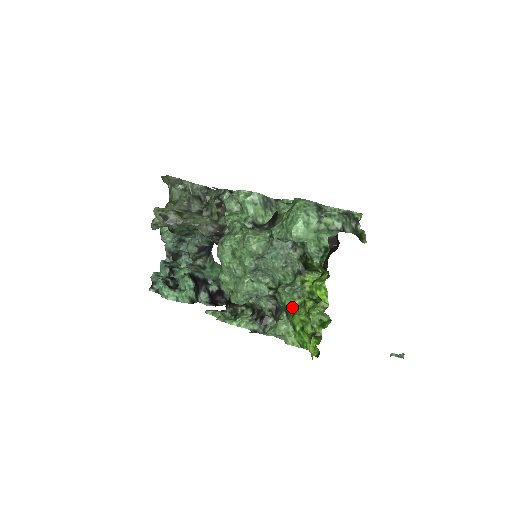
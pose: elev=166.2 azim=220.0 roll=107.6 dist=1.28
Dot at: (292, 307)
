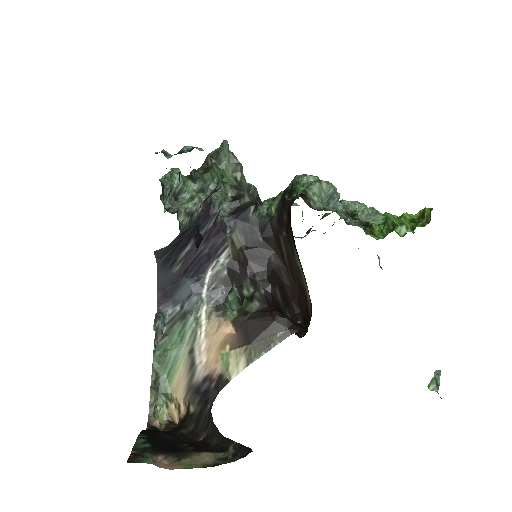
Dot at: occluded
